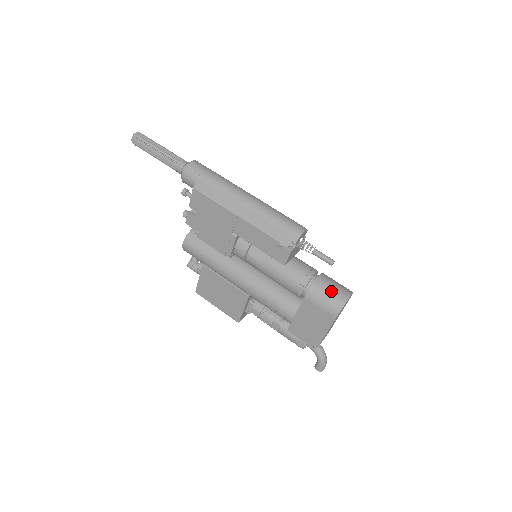
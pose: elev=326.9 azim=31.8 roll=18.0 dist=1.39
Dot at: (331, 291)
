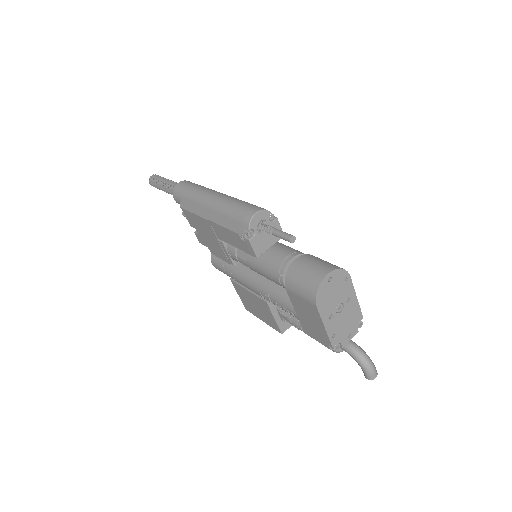
Dot at: (305, 274)
